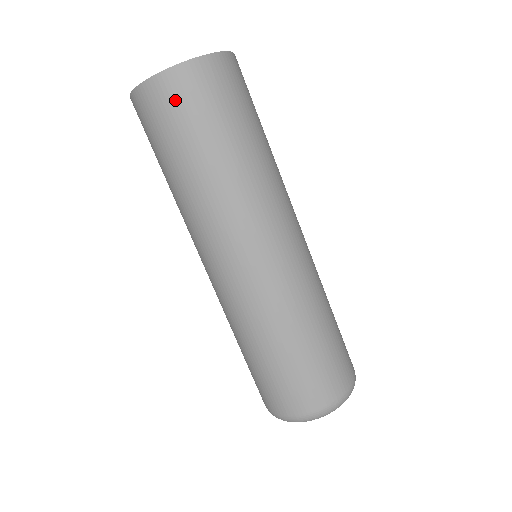
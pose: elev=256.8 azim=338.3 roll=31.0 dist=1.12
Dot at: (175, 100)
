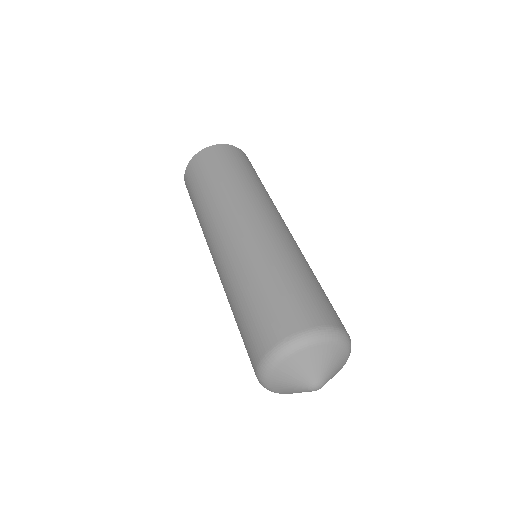
Dot at: (191, 174)
